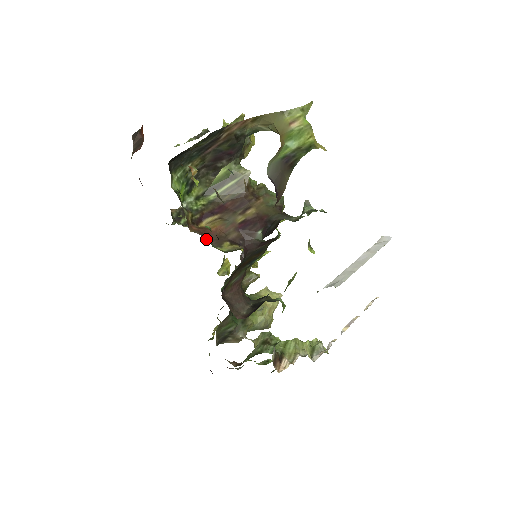
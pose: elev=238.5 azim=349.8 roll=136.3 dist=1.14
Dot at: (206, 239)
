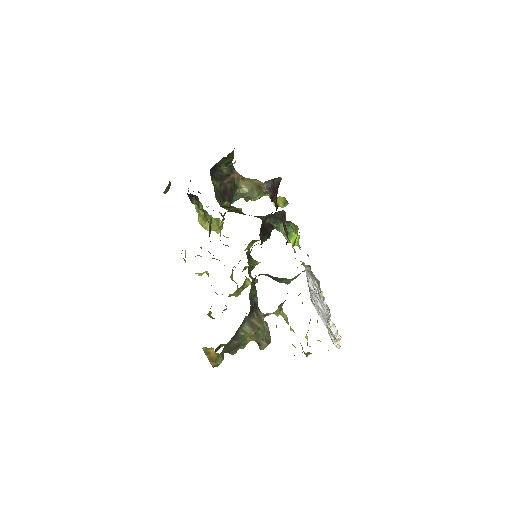
Dot at: occluded
